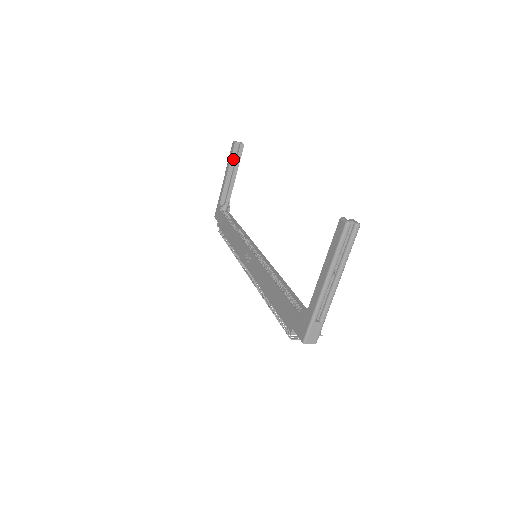
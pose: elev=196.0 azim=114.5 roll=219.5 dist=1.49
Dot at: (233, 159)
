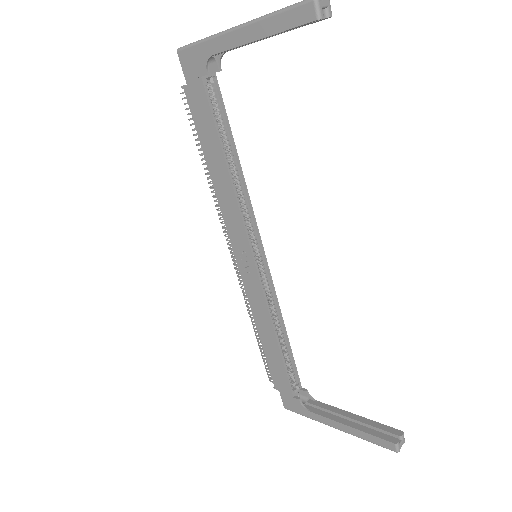
Dot at: (287, 30)
